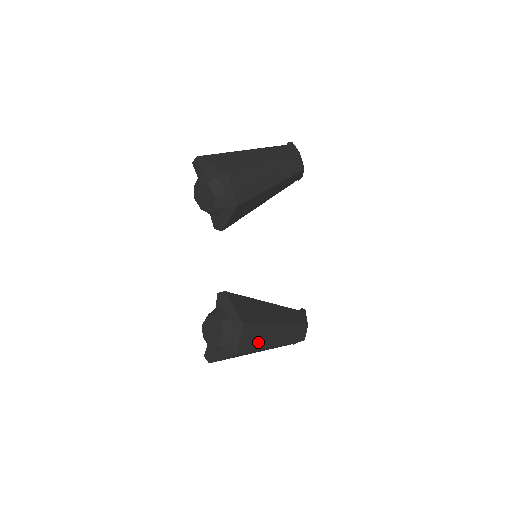
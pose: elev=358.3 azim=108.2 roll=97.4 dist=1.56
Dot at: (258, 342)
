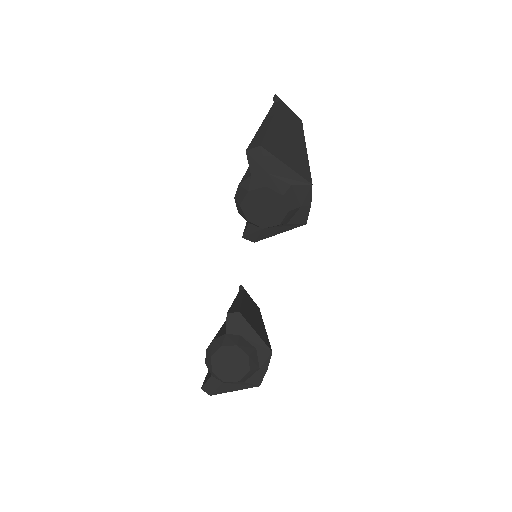
Dot at: occluded
